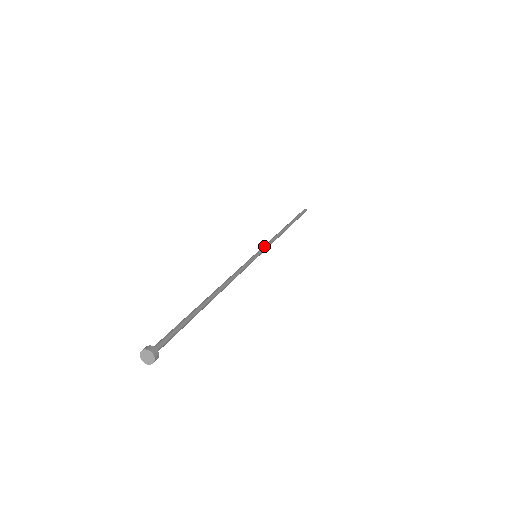
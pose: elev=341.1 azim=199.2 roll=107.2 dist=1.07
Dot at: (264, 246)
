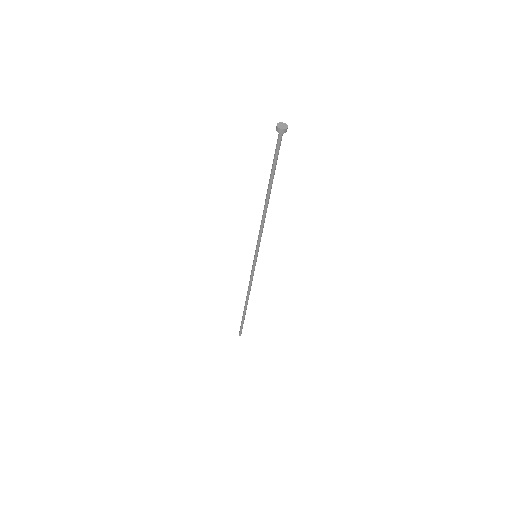
Dot at: (252, 267)
